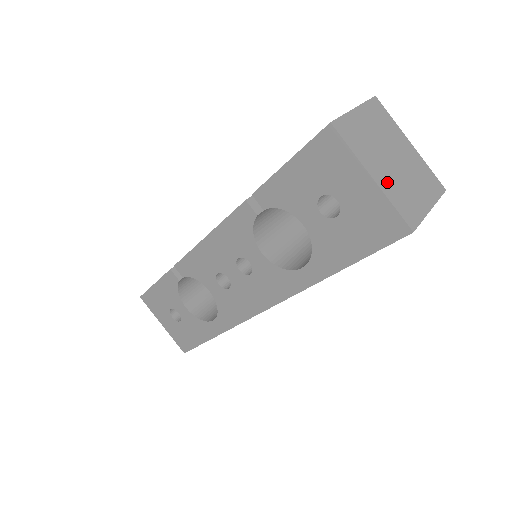
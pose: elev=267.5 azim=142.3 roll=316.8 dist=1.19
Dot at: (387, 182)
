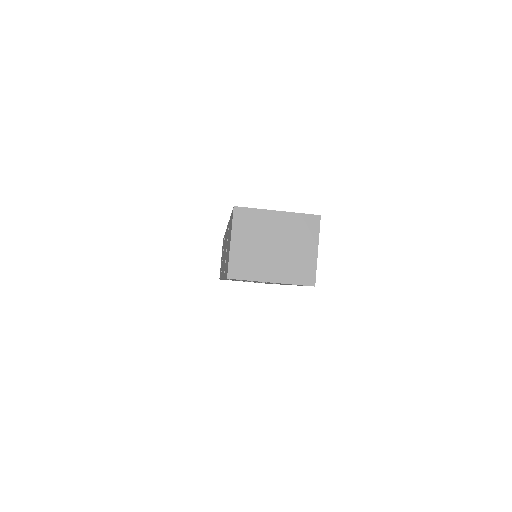
Dot at: (281, 272)
